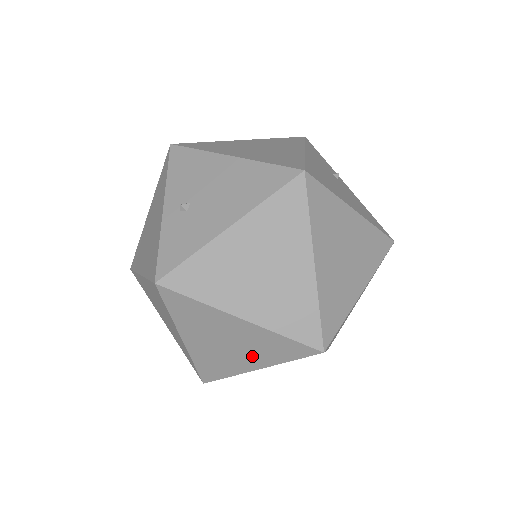
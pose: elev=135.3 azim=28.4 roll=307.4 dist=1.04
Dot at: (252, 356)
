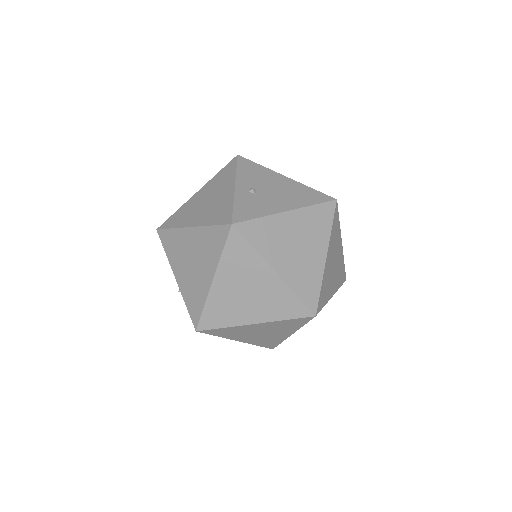
Dot at: (260, 309)
